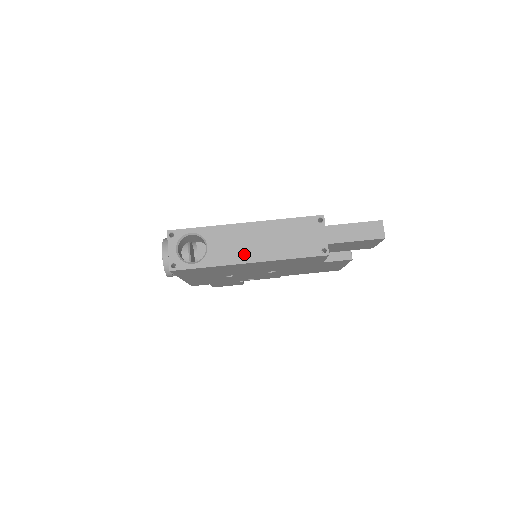
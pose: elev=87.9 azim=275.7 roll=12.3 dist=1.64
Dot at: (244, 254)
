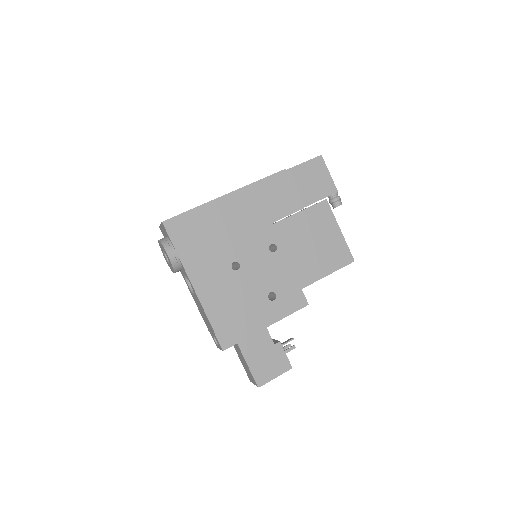
Dot at: occluded
